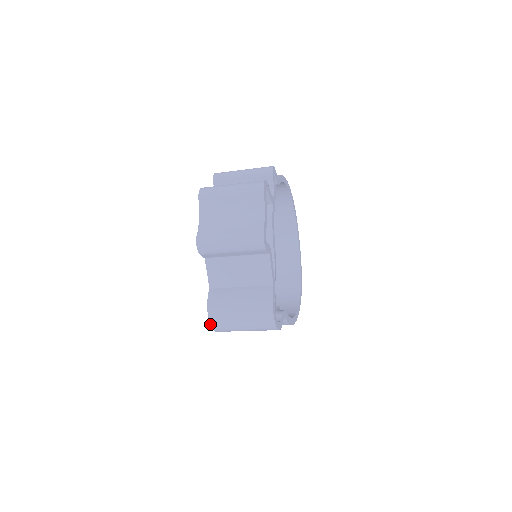
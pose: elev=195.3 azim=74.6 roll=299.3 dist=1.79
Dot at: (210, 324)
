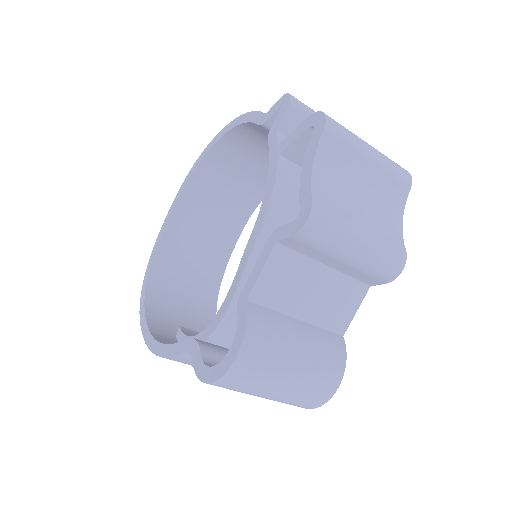
Dot at: (225, 372)
